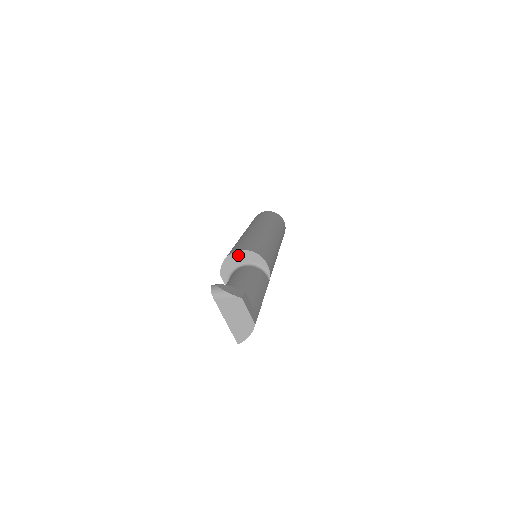
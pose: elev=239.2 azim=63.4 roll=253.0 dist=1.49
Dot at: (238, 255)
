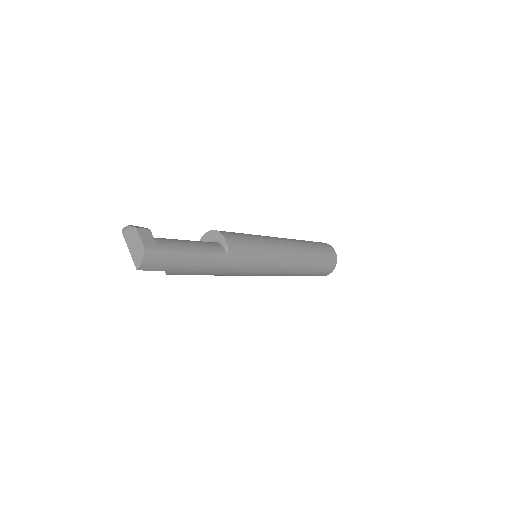
Dot at: (206, 236)
